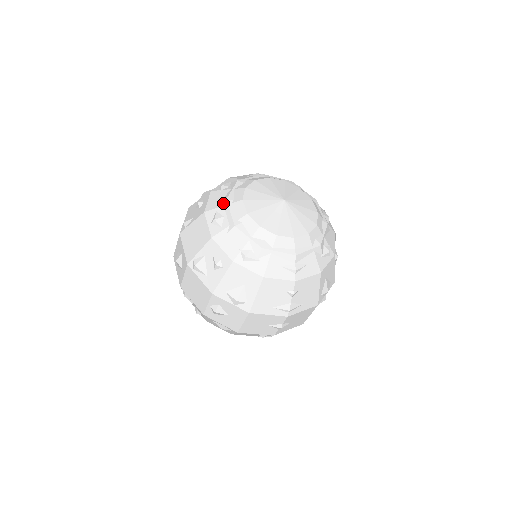
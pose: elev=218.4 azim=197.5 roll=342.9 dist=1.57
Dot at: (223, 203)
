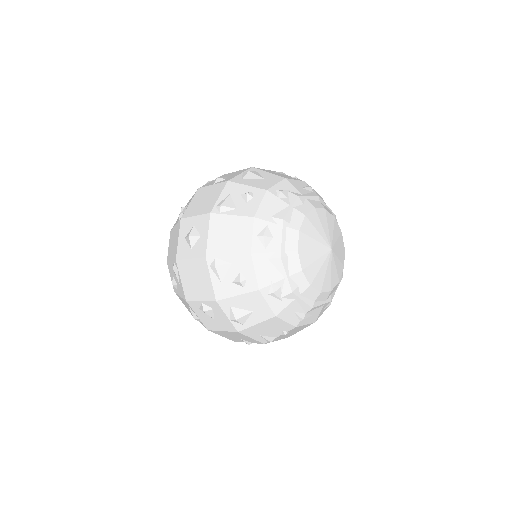
Dot at: (278, 221)
